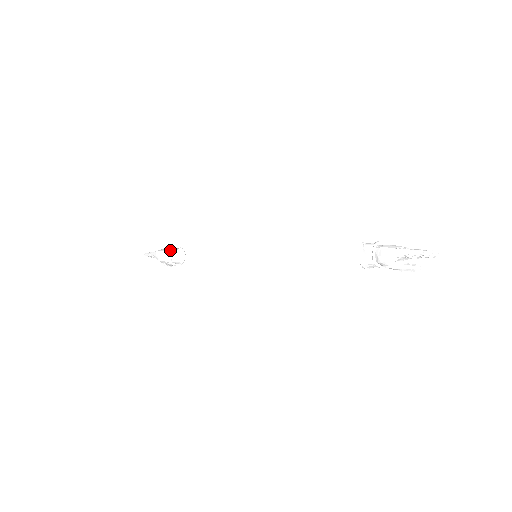
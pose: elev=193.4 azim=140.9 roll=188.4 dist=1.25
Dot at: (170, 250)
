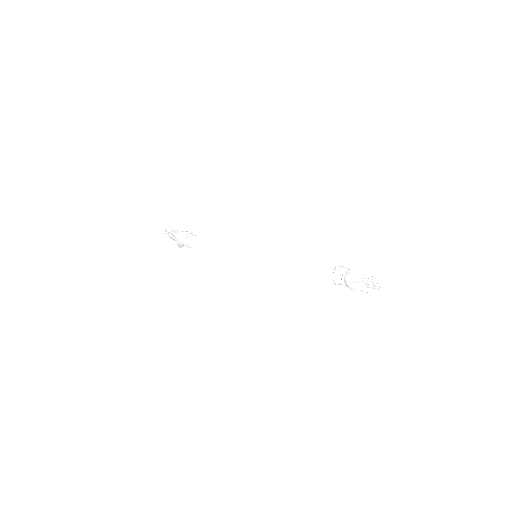
Dot at: (189, 232)
